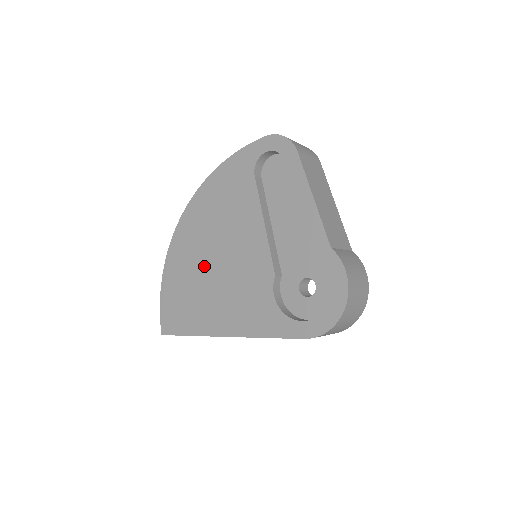
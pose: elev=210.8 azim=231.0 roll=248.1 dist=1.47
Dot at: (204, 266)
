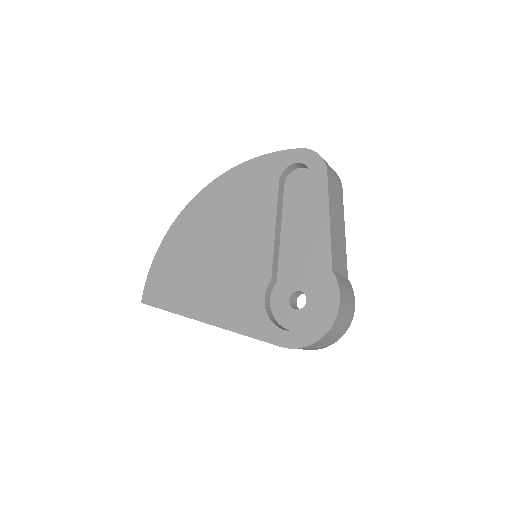
Dot at: (204, 250)
